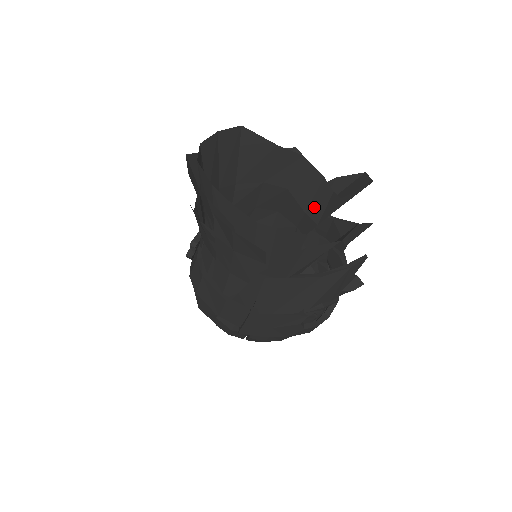
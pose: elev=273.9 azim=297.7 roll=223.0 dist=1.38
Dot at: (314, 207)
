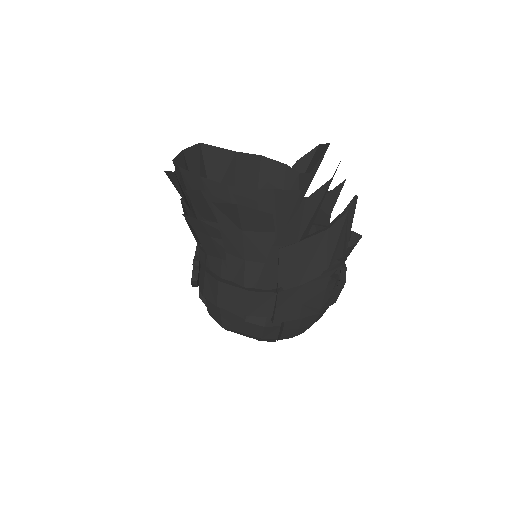
Dot at: occluded
